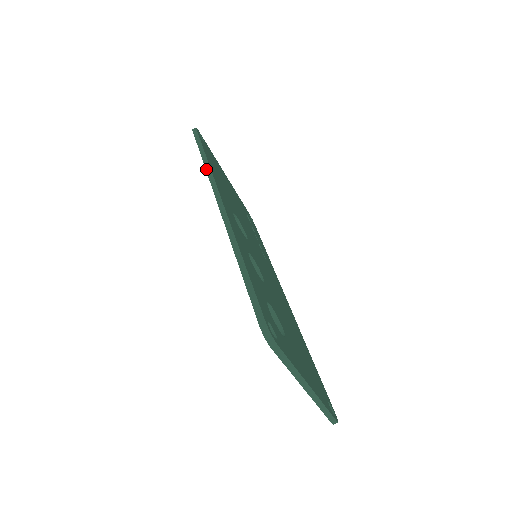
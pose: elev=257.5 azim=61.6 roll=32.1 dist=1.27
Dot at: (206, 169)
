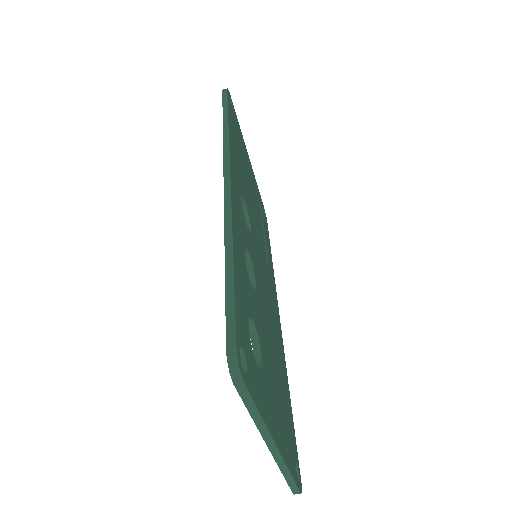
Dot at: (223, 135)
